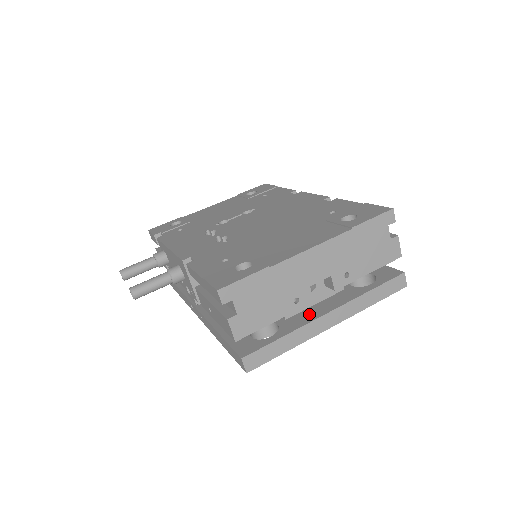
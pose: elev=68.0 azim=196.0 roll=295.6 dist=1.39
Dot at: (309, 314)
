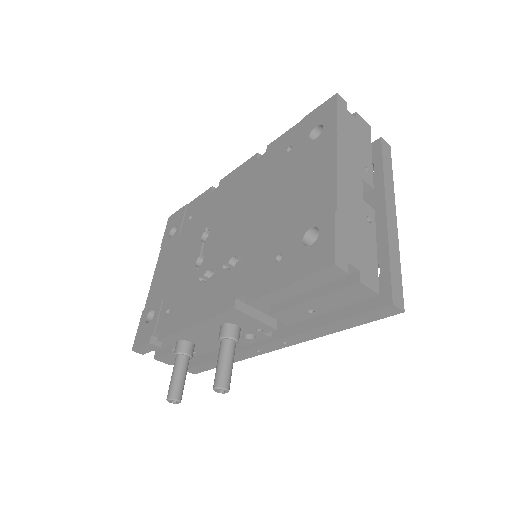
Dot at: occluded
